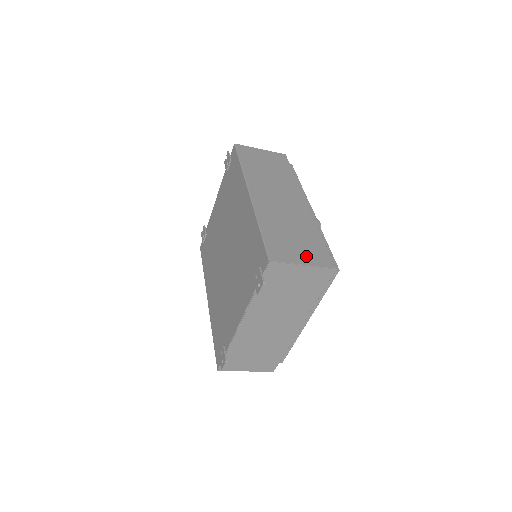
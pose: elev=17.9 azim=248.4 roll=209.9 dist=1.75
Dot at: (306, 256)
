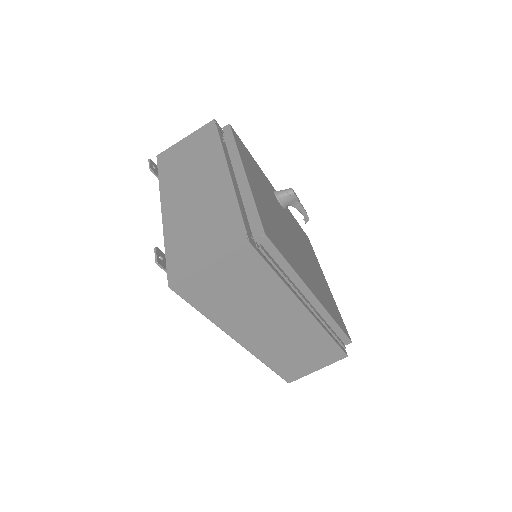
Dot at: occluded
